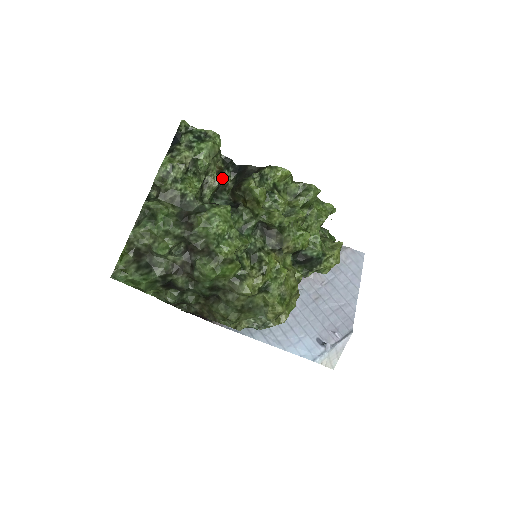
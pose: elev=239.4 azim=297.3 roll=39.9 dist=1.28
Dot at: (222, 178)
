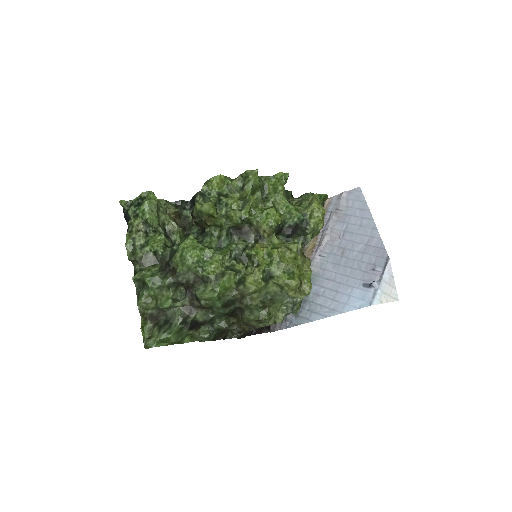
Dot at: (185, 219)
